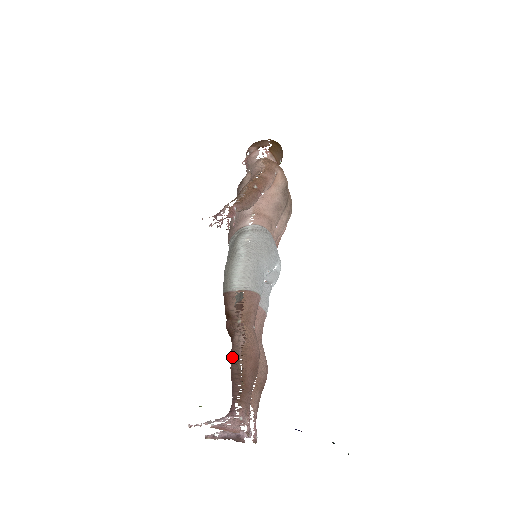
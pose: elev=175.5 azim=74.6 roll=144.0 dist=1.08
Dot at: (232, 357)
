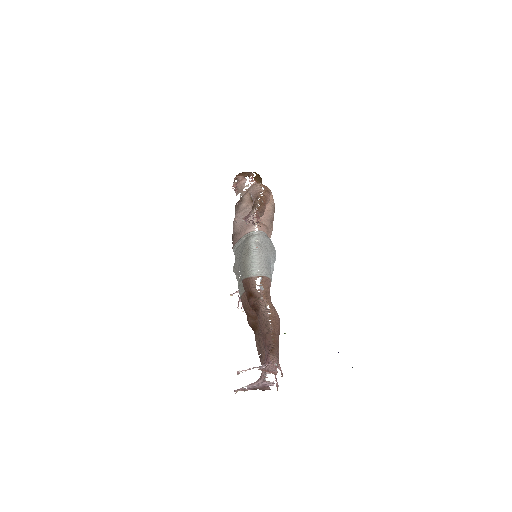
Dot at: (262, 323)
